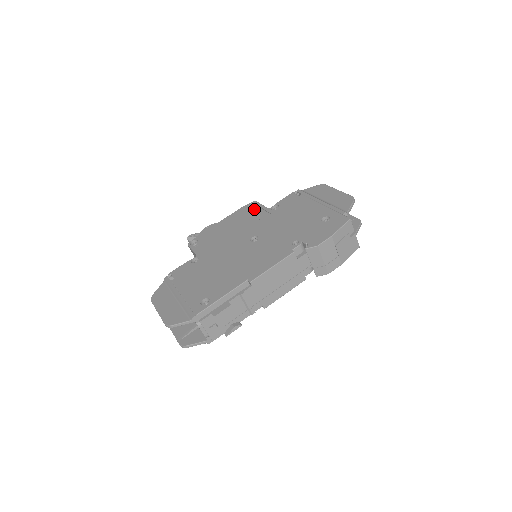
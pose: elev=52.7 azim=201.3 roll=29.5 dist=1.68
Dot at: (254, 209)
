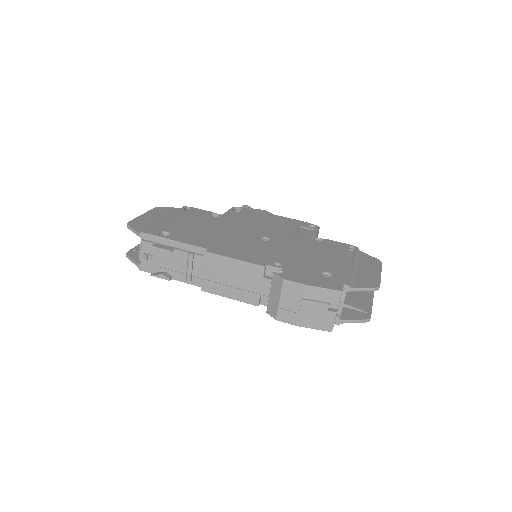
Dot at: (307, 229)
